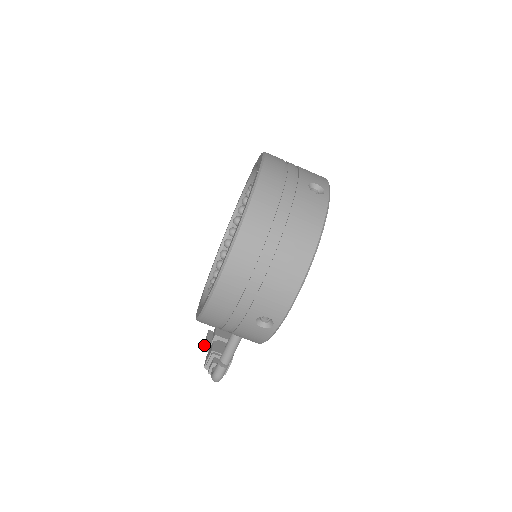
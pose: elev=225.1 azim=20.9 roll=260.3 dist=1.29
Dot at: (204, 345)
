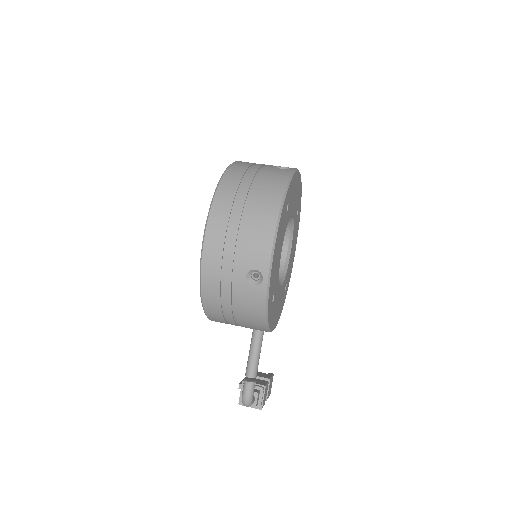
Dot at: (239, 386)
